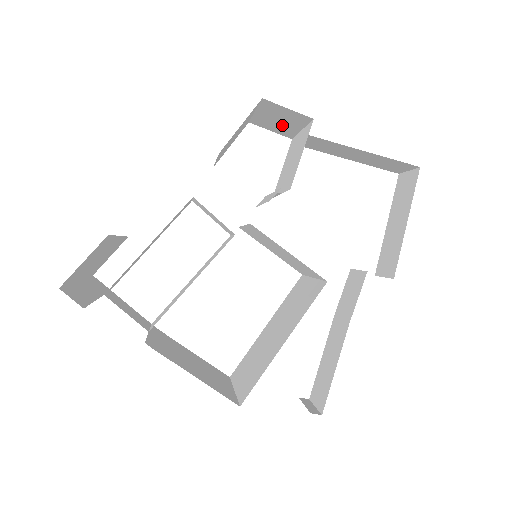
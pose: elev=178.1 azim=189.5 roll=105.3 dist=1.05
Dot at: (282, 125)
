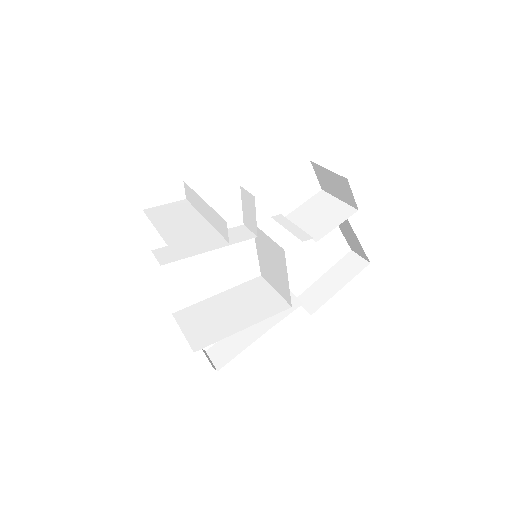
Dot at: (331, 186)
